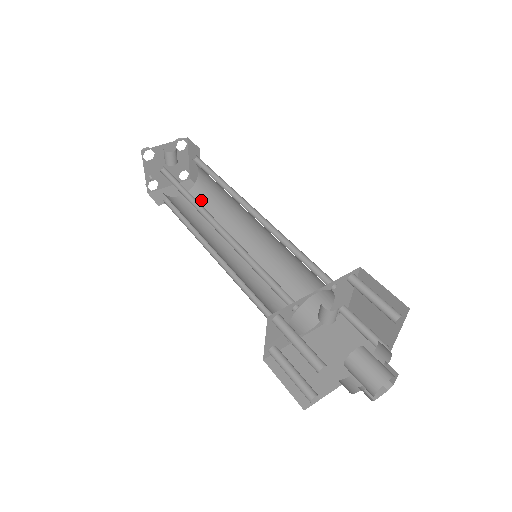
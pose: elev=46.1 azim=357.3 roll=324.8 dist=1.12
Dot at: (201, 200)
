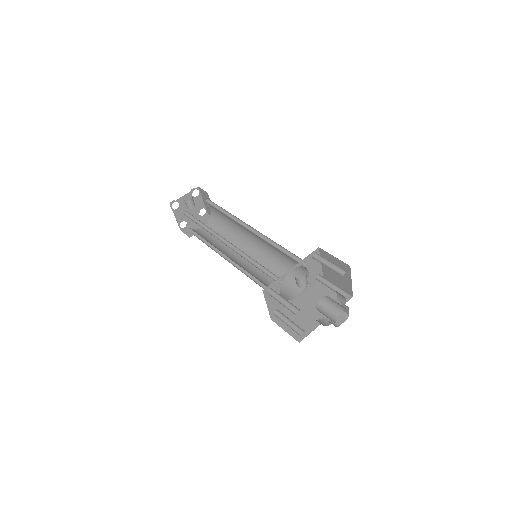
Dot at: (217, 227)
